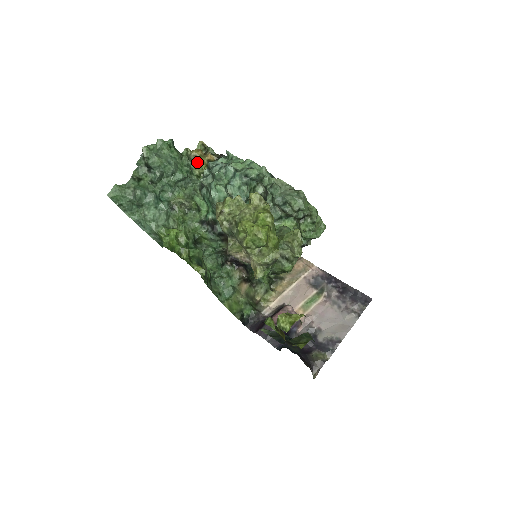
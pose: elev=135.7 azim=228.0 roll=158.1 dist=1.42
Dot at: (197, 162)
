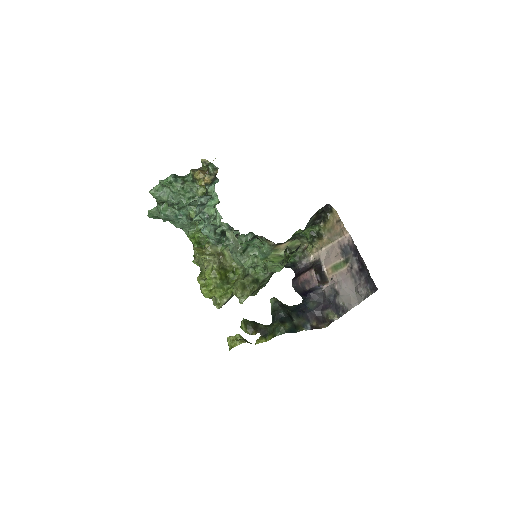
Dot at: occluded
